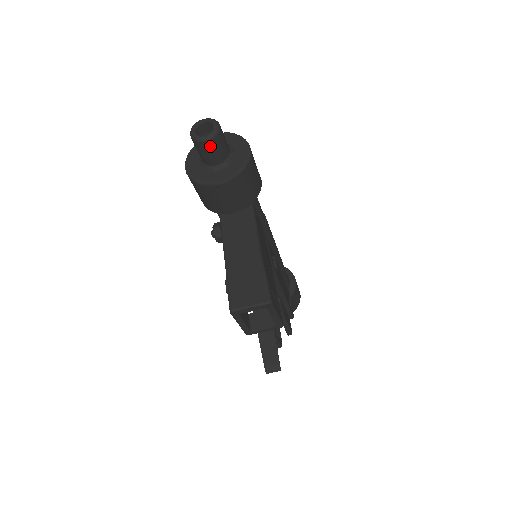
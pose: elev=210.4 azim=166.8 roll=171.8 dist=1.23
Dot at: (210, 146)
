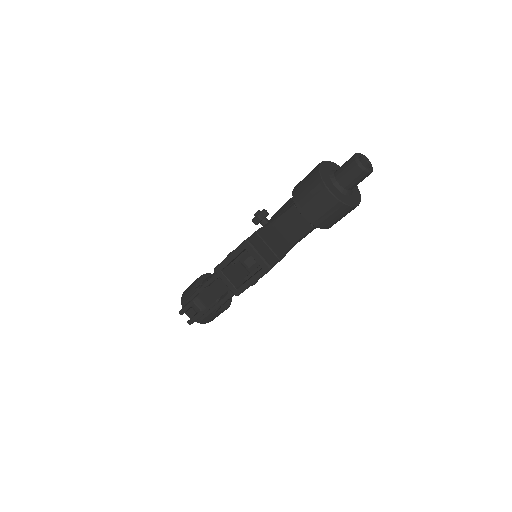
Dot at: (356, 171)
